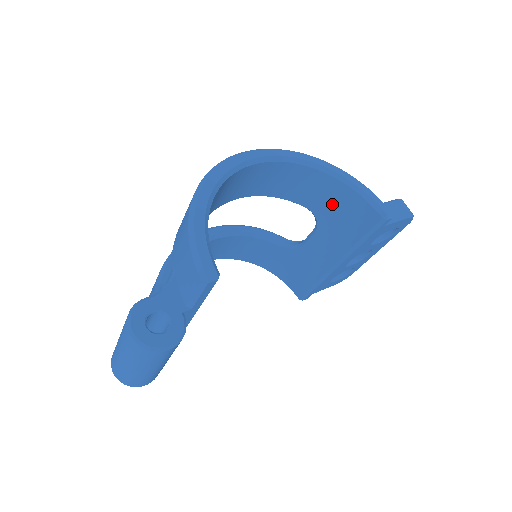
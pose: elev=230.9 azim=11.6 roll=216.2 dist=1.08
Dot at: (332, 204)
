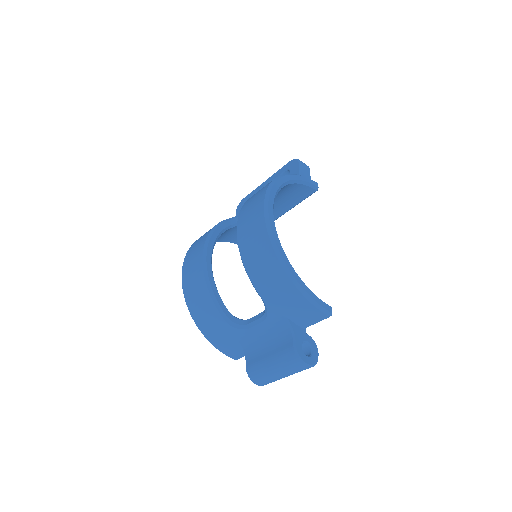
Dot at: (281, 195)
